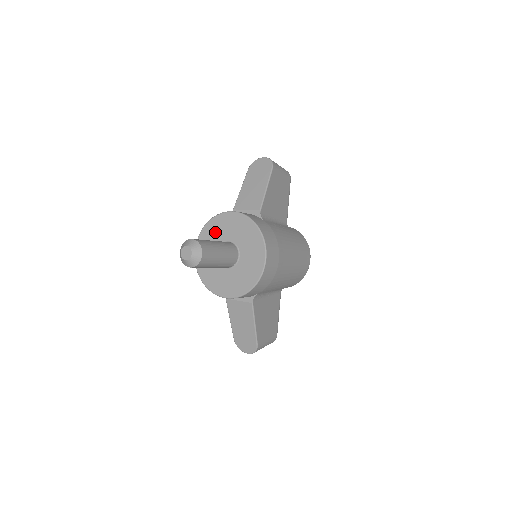
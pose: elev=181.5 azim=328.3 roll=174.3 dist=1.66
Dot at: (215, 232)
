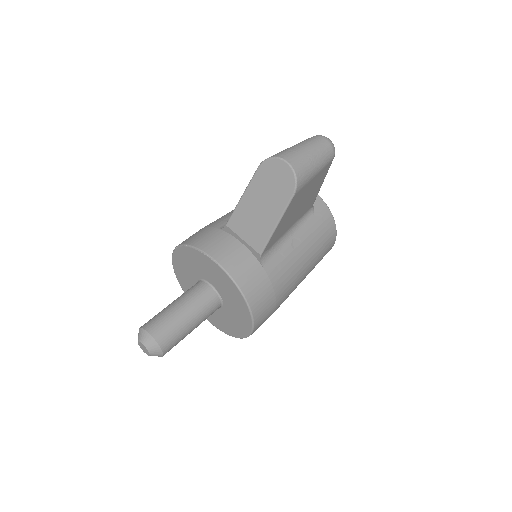
Dot at: (195, 263)
